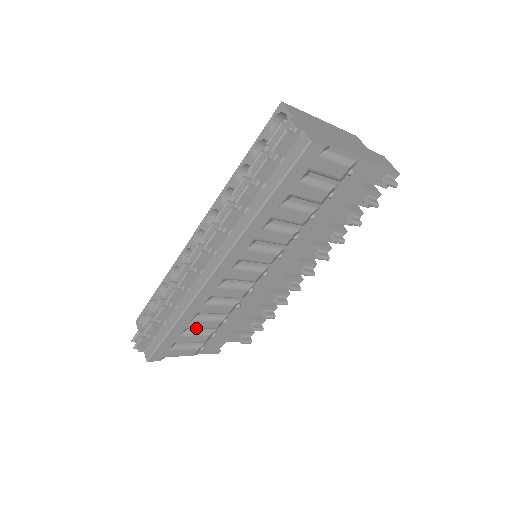
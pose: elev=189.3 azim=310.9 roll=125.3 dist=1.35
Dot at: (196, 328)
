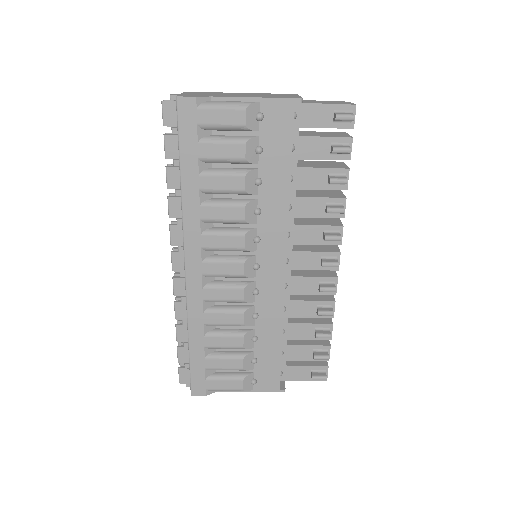
Dot at: (218, 347)
